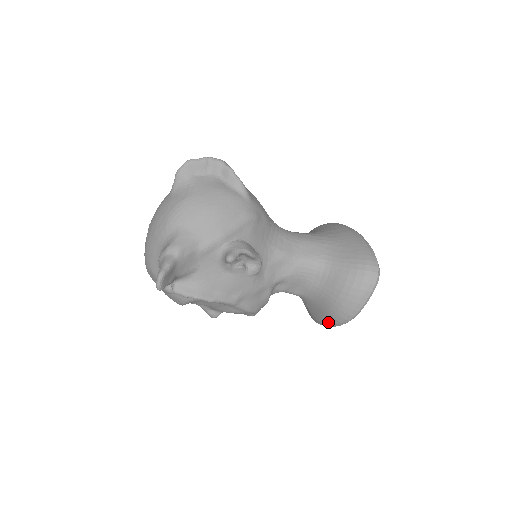
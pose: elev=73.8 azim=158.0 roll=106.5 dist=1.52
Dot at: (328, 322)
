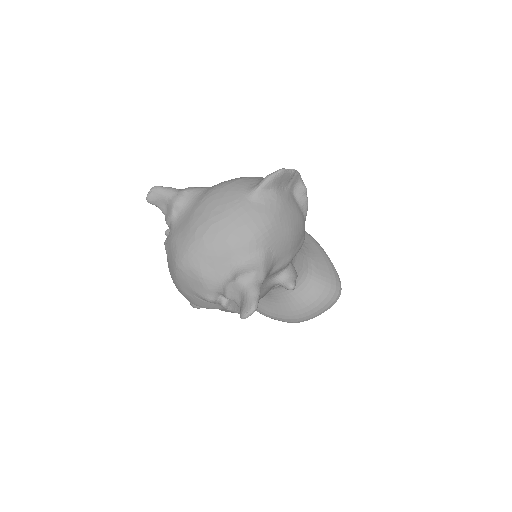
Dot at: (278, 318)
